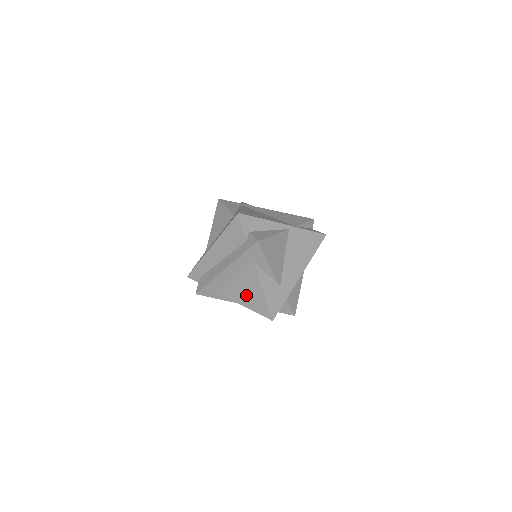
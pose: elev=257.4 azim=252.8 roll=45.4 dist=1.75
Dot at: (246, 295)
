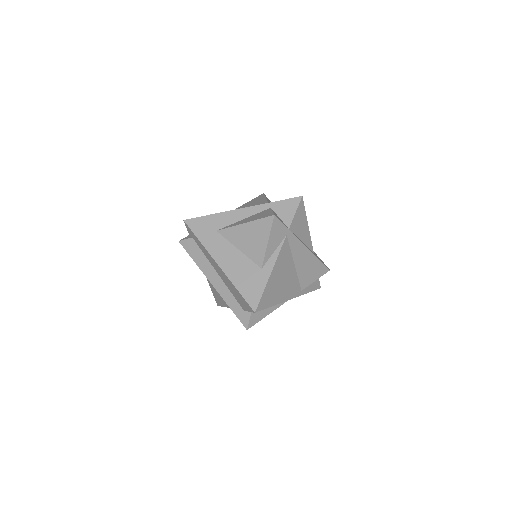
Dot at: occluded
